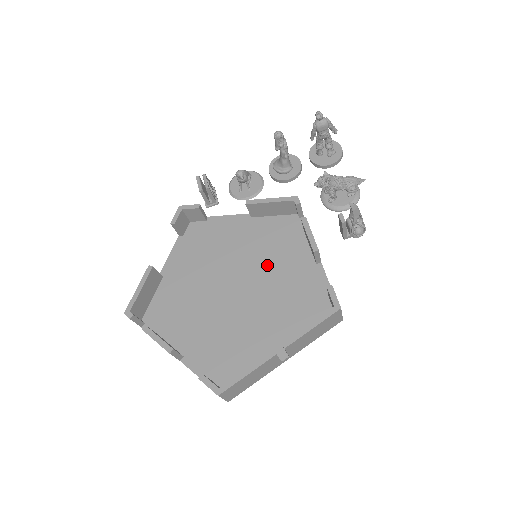
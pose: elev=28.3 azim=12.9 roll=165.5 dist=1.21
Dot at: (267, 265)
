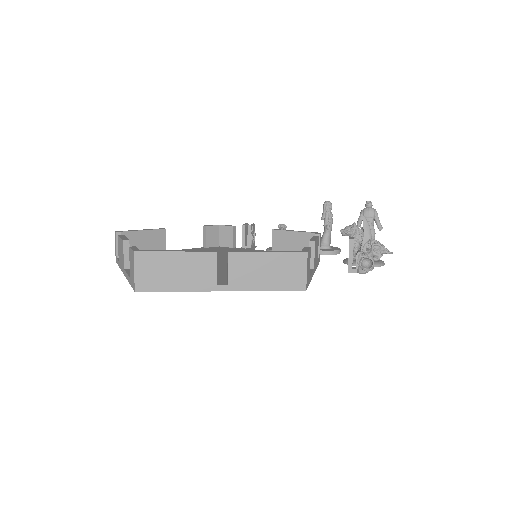
Dot at: occluded
